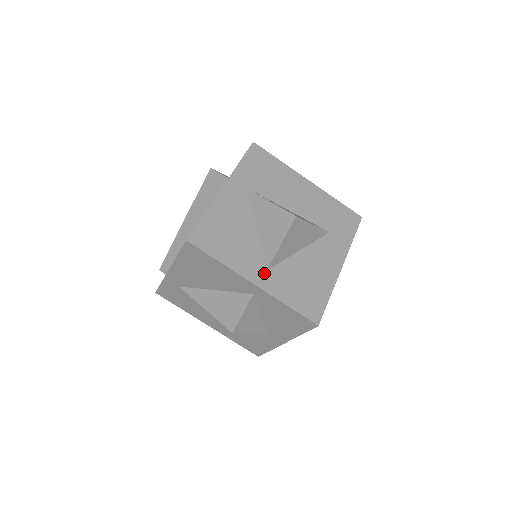
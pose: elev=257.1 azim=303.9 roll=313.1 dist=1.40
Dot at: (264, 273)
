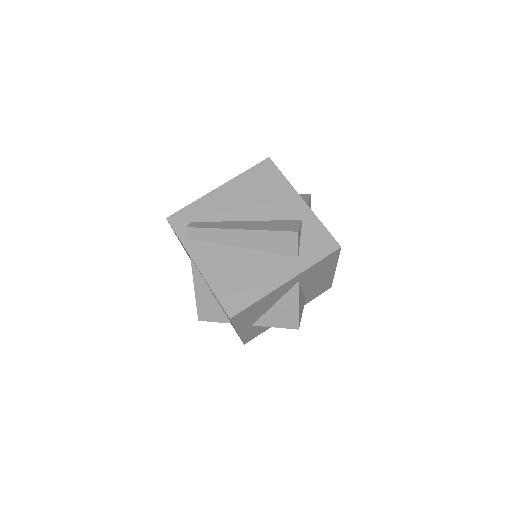
Dot at: (249, 327)
